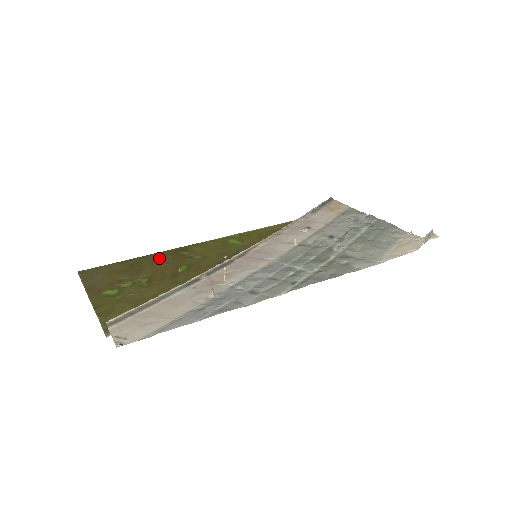
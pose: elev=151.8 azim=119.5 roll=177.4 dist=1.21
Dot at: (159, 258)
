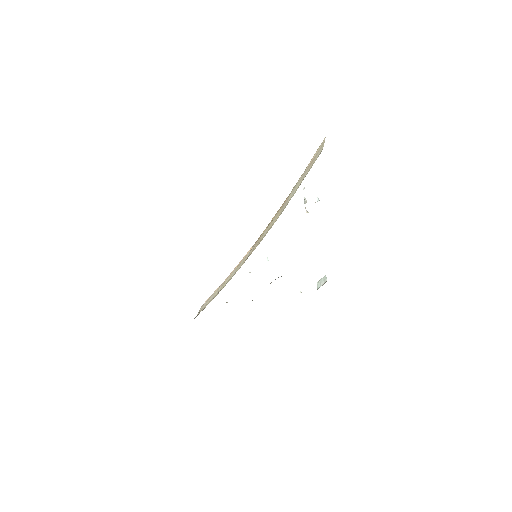
Dot at: occluded
